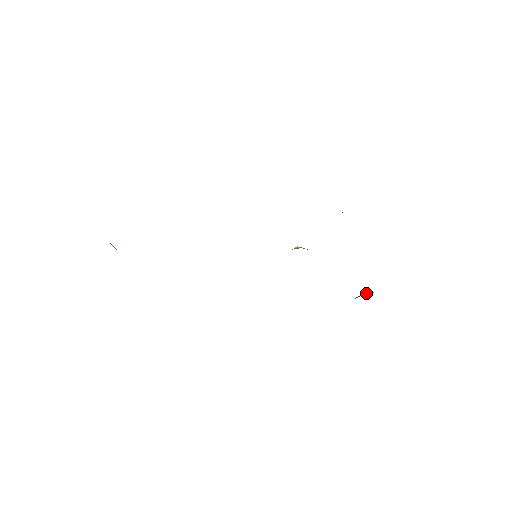
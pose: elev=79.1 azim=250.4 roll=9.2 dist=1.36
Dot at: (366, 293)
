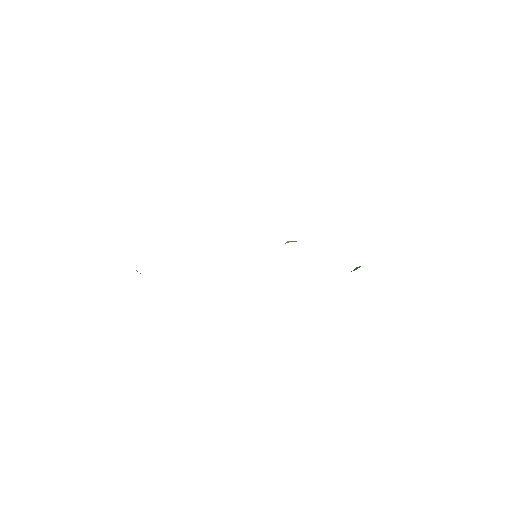
Dot at: (355, 268)
